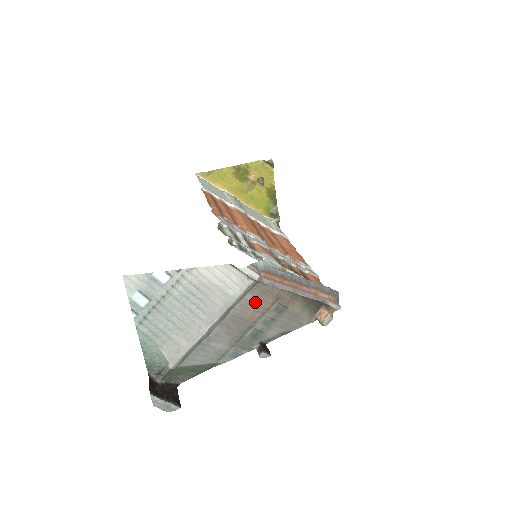
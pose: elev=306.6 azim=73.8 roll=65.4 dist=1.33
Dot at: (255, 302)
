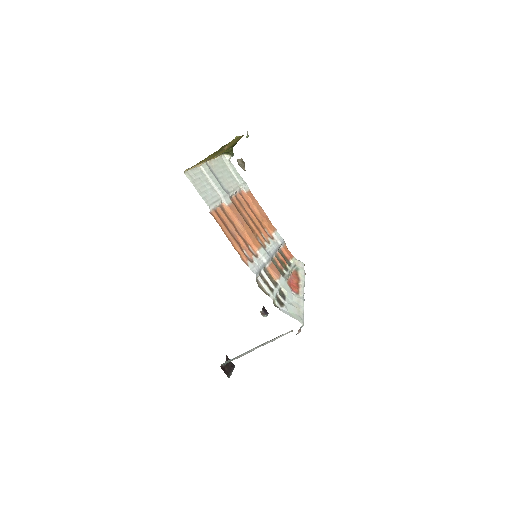
Dot at: occluded
